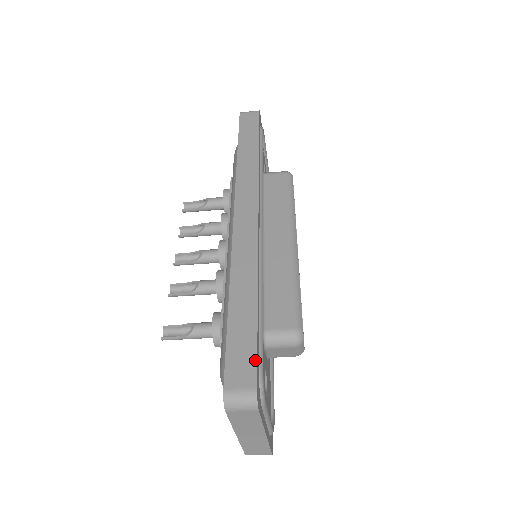
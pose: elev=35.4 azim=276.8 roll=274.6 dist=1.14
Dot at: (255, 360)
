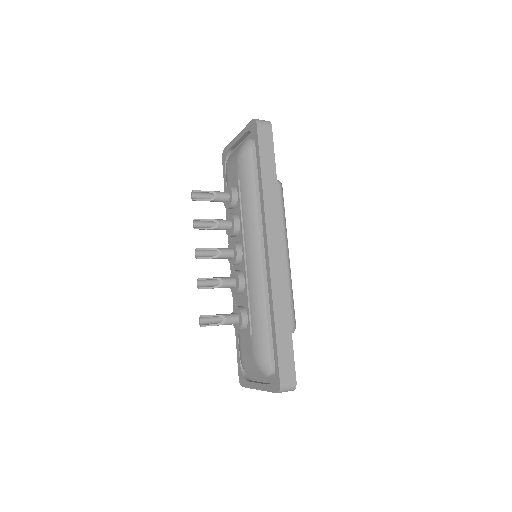
Dot at: (294, 365)
